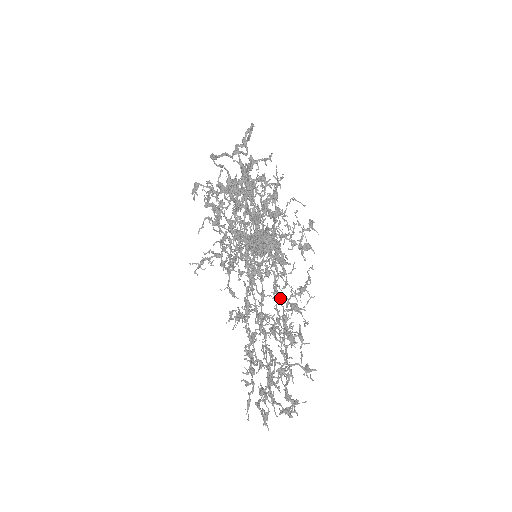
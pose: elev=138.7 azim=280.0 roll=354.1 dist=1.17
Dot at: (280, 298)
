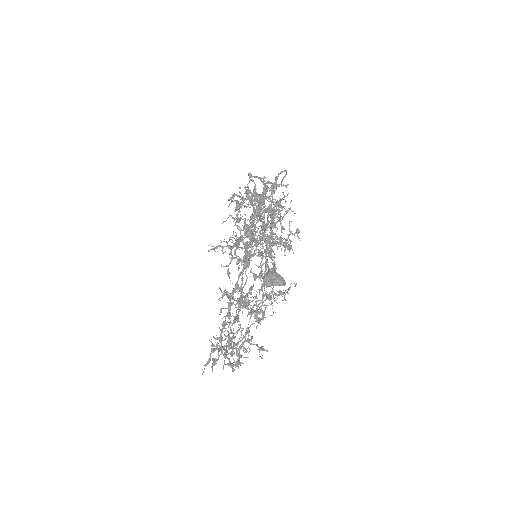
Dot at: (263, 295)
